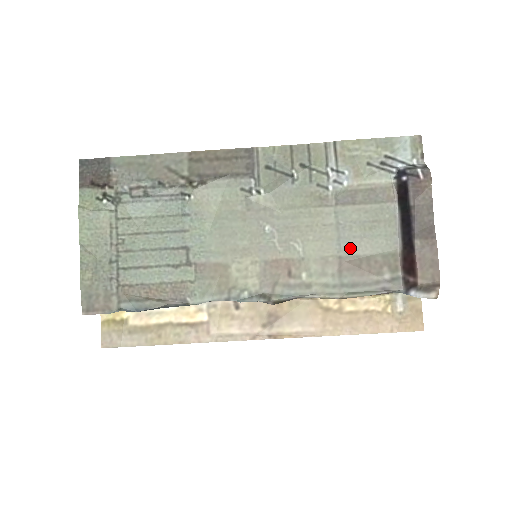
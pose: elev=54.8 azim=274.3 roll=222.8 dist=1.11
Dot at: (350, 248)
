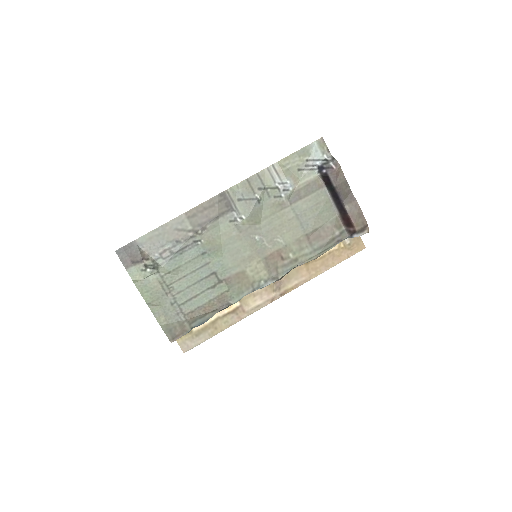
Dot at: (310, 227)
